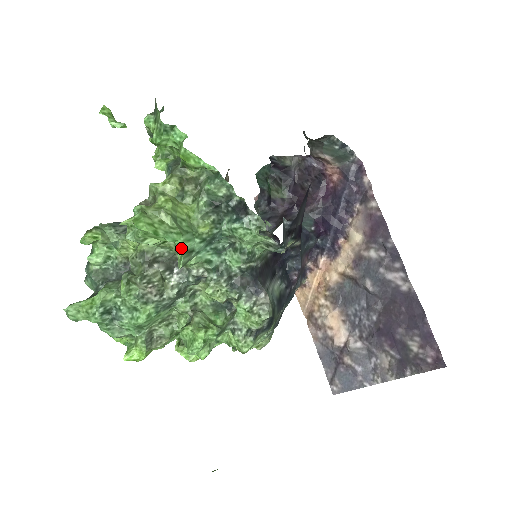
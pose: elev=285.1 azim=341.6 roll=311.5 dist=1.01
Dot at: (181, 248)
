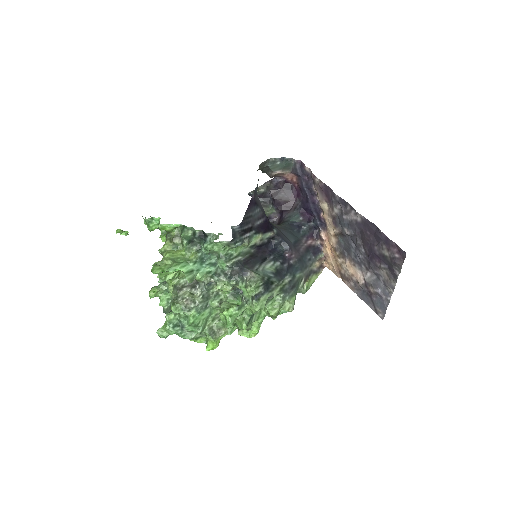
Dot at: (183, 272)
